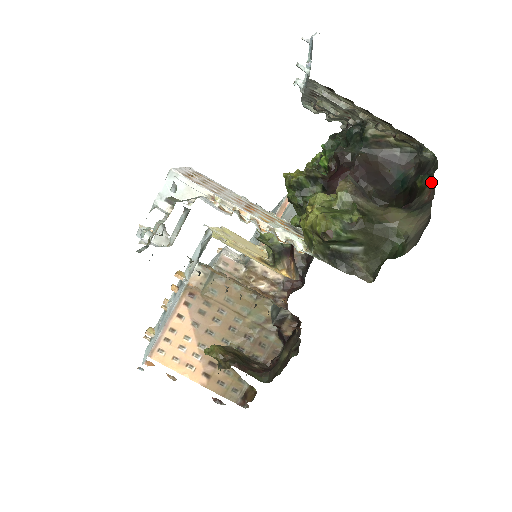
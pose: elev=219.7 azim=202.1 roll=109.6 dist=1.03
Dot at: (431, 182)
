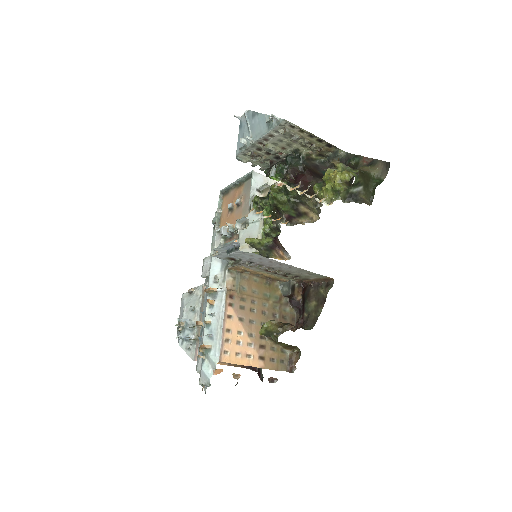
Dot at: (361, 158)
